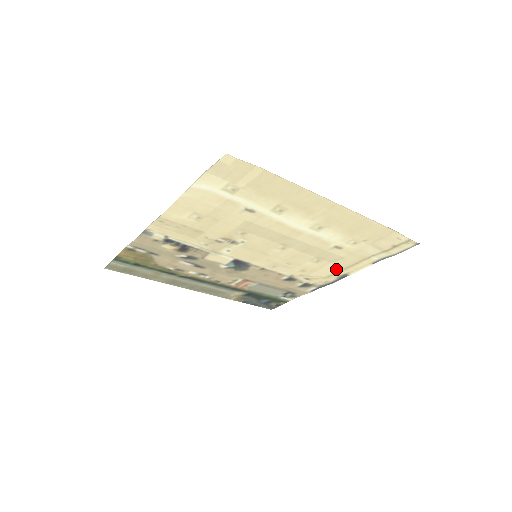
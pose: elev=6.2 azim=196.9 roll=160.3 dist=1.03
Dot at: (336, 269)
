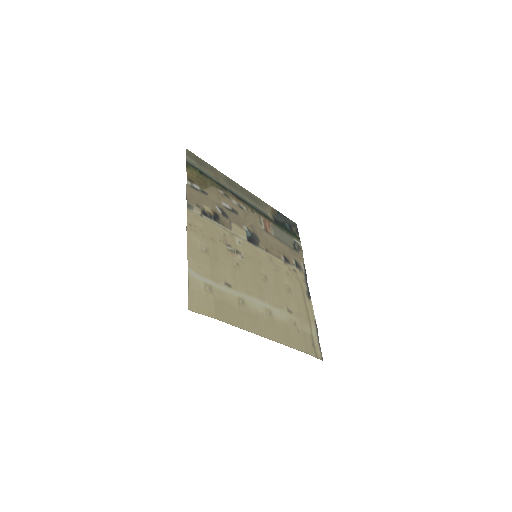
Dot at: (302, 295)
